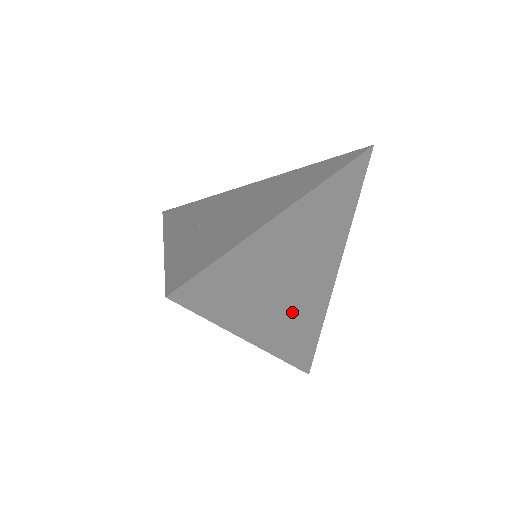
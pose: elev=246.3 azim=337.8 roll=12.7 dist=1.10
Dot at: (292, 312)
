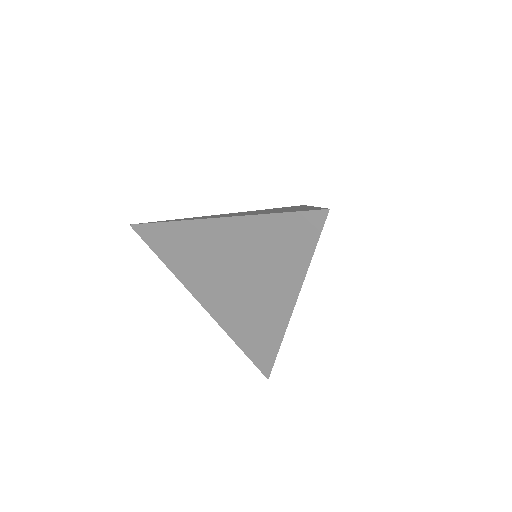
Dot at: occluded
